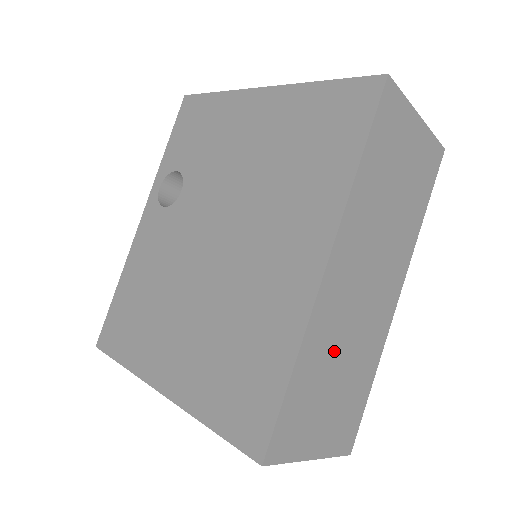
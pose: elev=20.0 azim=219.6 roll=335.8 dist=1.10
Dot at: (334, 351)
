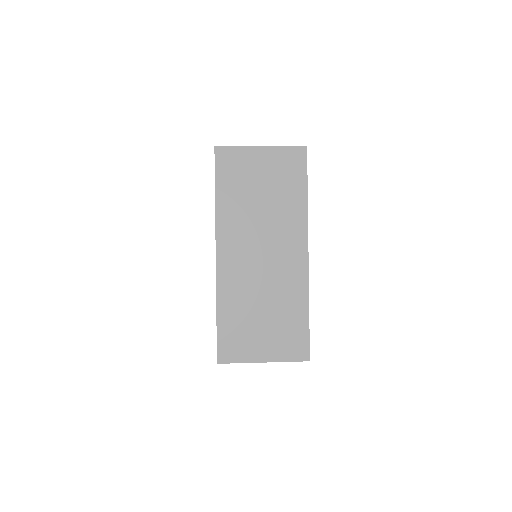
Dot at: (250, 298)
